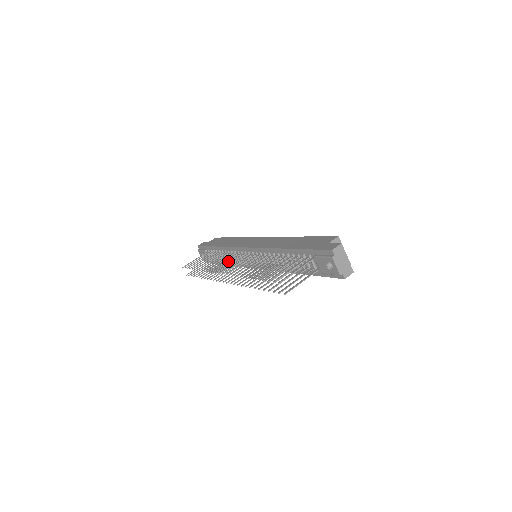
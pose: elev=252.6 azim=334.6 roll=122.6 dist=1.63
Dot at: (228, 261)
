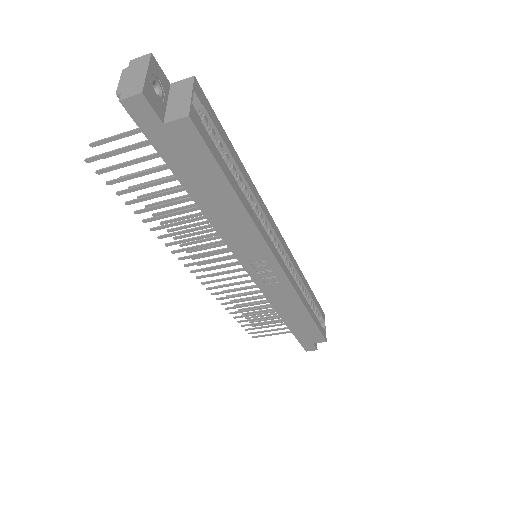
Dot at: occluded
